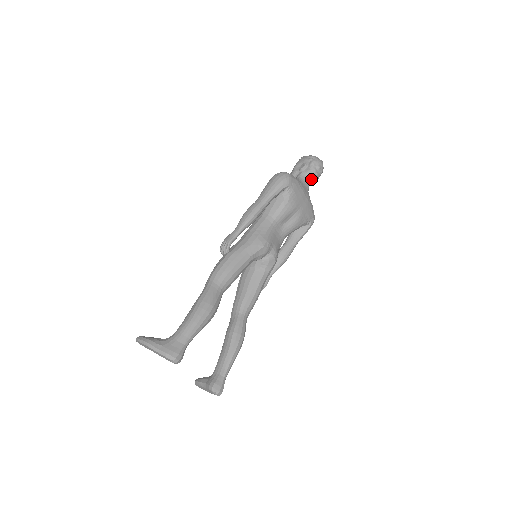
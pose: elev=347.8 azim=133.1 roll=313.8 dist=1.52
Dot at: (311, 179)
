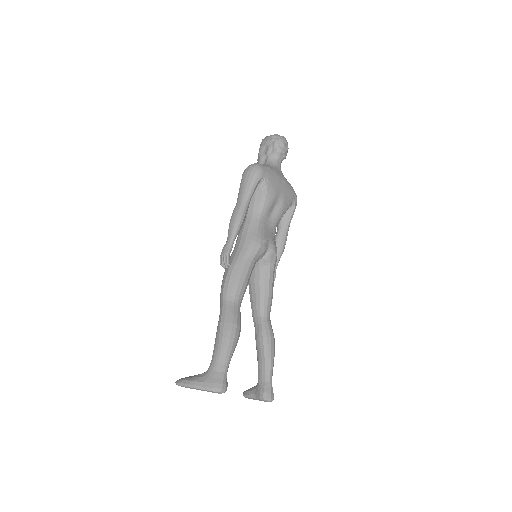
Dot at: (280, 159)
